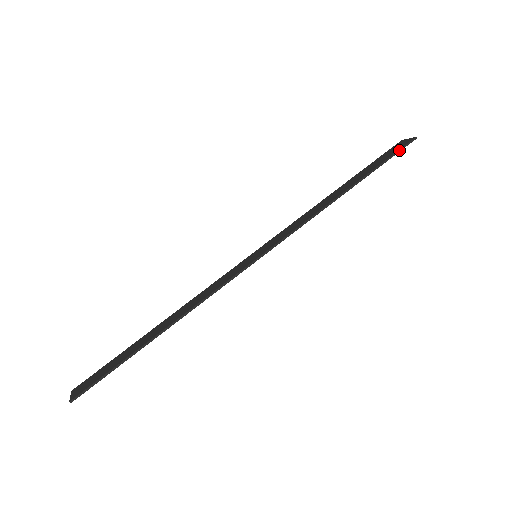
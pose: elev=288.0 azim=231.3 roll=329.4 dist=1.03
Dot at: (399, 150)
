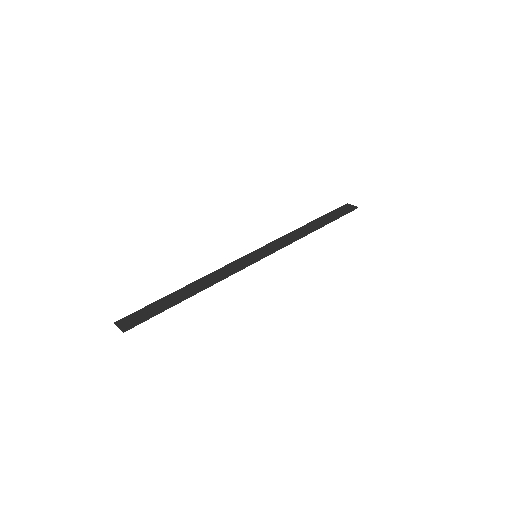
Dot at: (348, 212)
